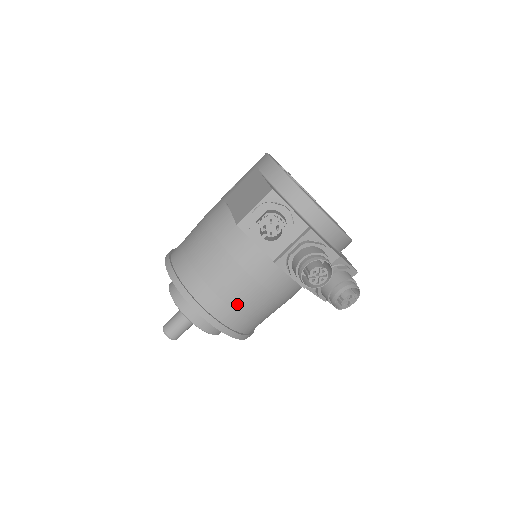
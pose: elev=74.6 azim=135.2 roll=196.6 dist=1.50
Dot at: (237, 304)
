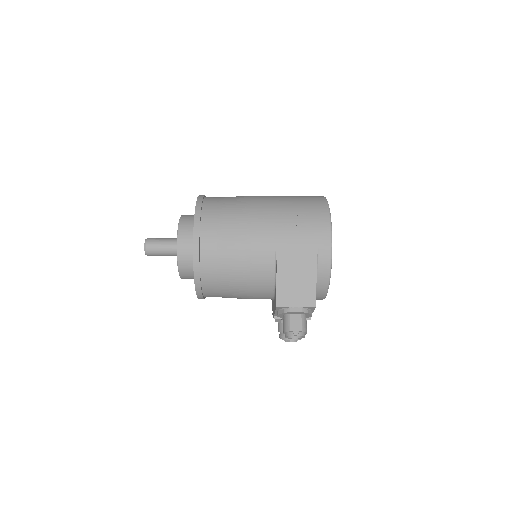
Dot at: occluded
